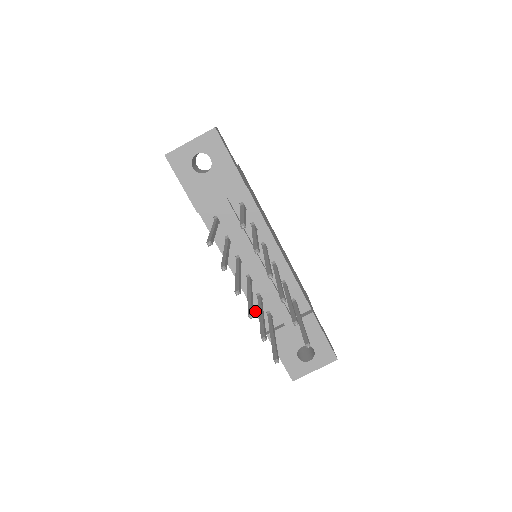
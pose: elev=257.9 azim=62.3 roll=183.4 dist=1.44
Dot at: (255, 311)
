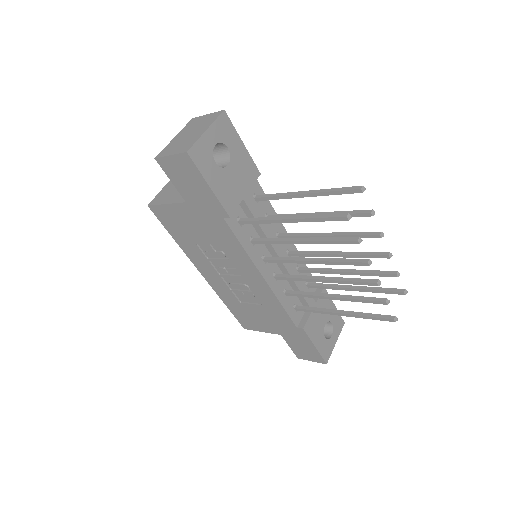
Dot at: (286, 310)
